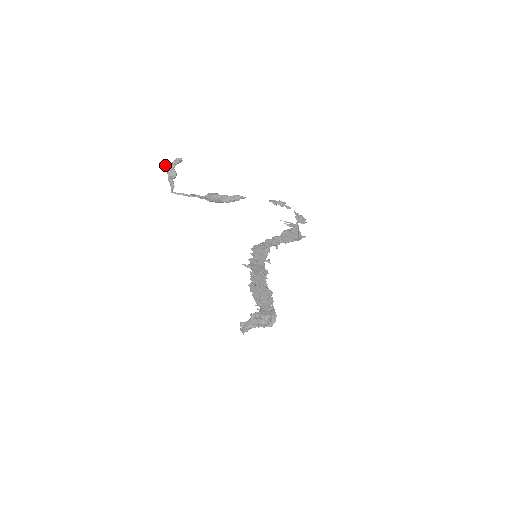
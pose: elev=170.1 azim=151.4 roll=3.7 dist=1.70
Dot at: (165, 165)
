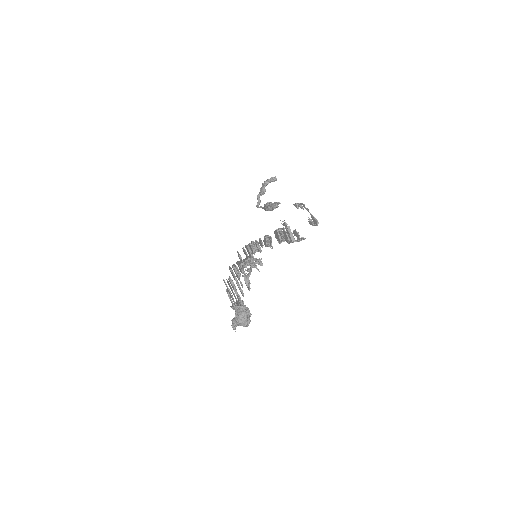
Dot at: (262, 184)
